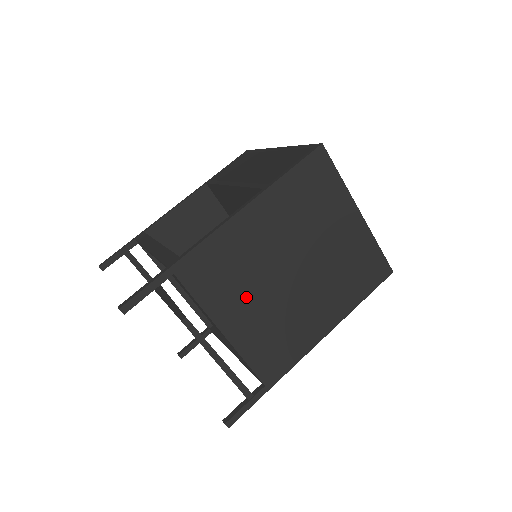
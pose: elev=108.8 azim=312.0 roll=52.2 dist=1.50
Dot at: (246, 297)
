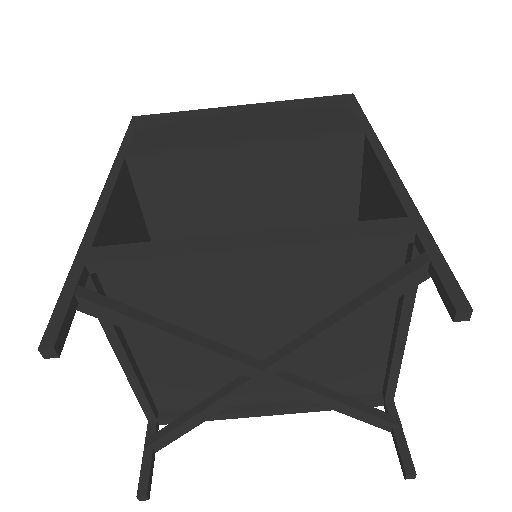
Dot at: occluded
